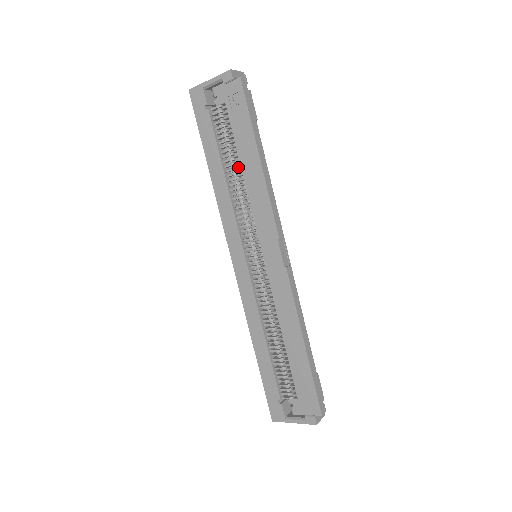
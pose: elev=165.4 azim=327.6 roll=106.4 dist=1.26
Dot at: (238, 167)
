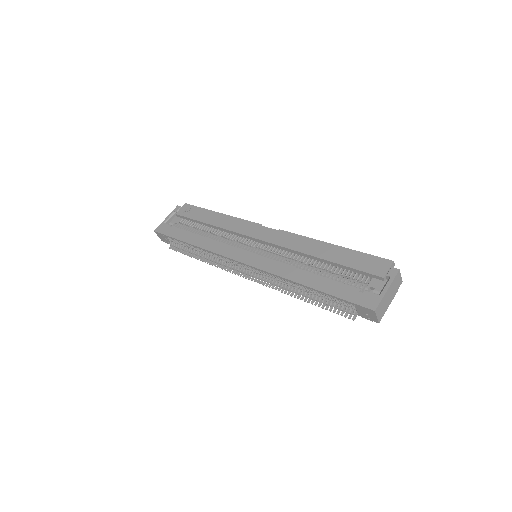
Dot at: occluded
